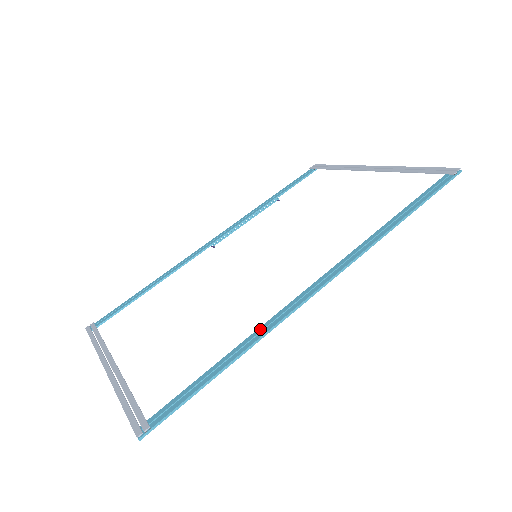
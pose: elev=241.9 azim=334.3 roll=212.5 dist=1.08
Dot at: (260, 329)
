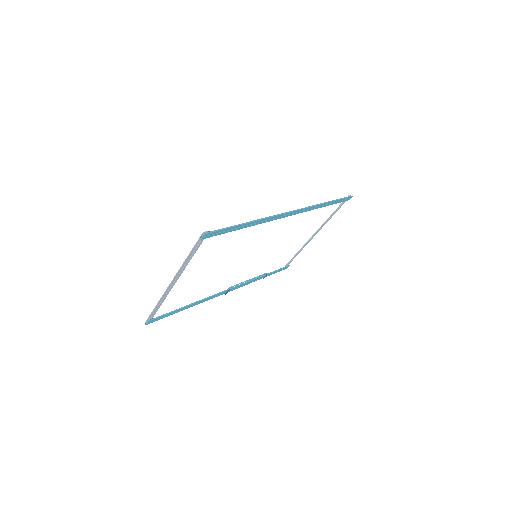
Dot at: (262, 221)
